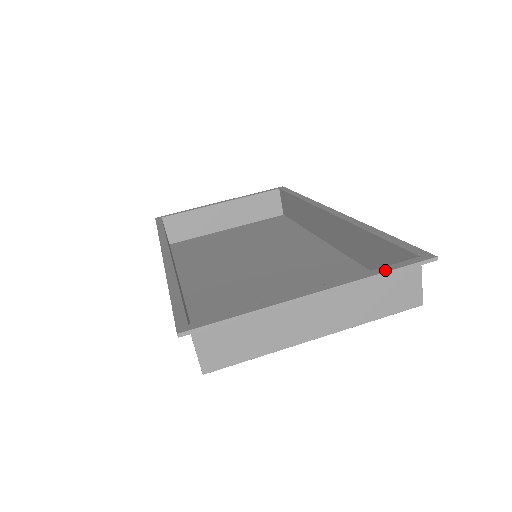
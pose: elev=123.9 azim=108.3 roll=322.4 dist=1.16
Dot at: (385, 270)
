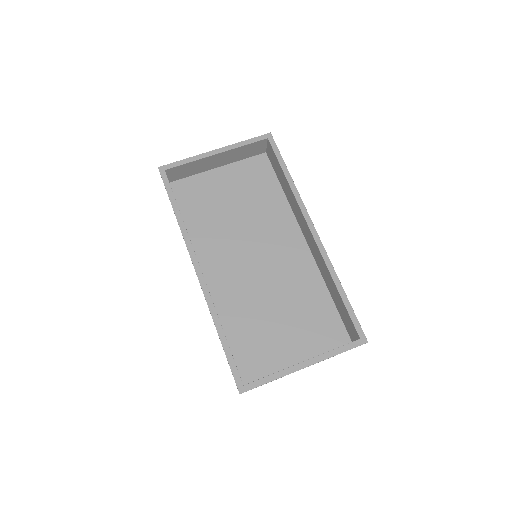
Dot at: (341, 351)
